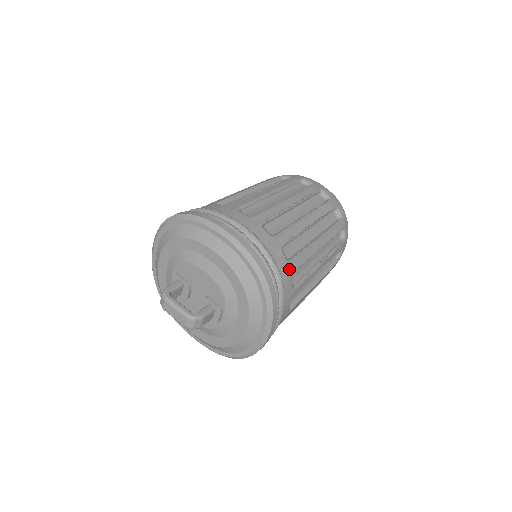
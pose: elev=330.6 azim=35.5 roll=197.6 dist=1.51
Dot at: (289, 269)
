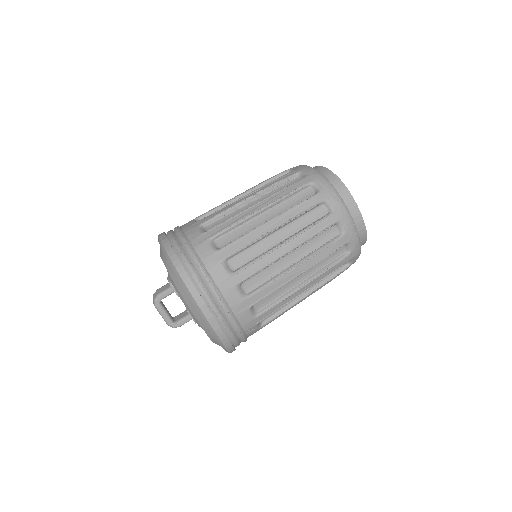
Dot at: occluded
